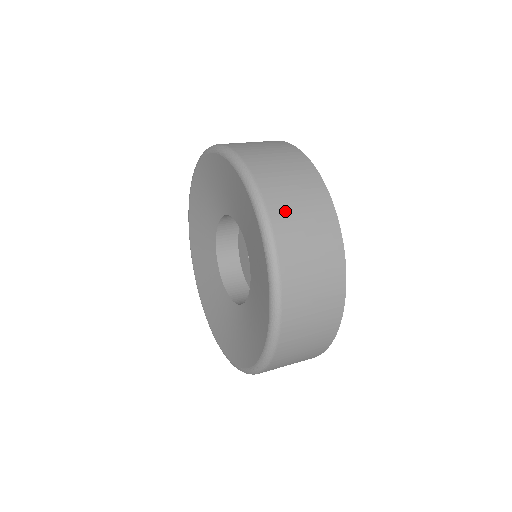
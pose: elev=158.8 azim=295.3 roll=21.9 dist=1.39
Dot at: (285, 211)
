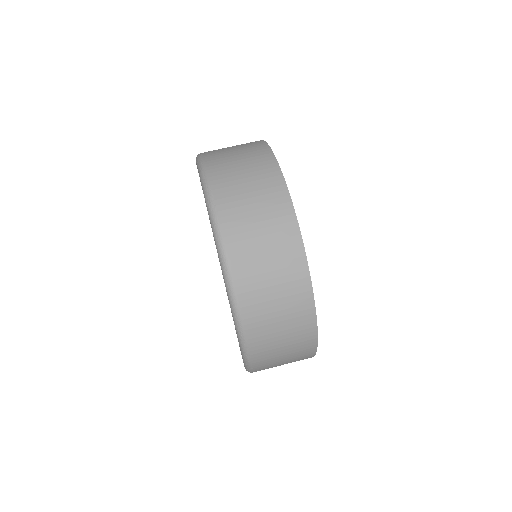
Dot at: (267, 355)
